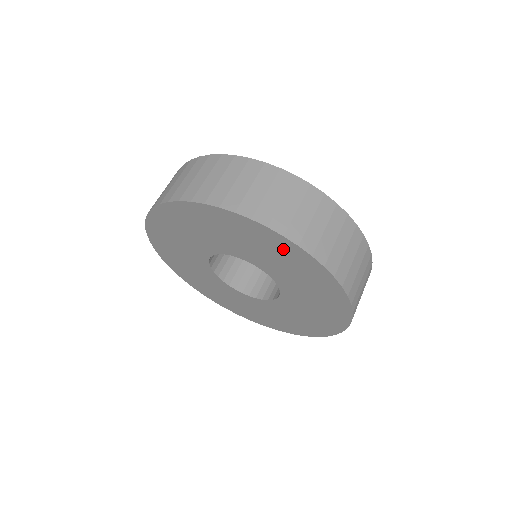
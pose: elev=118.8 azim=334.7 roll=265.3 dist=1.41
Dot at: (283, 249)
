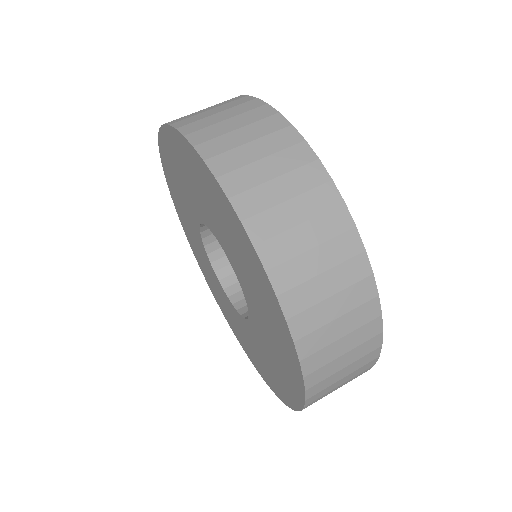
Dot at: (276, 320)
